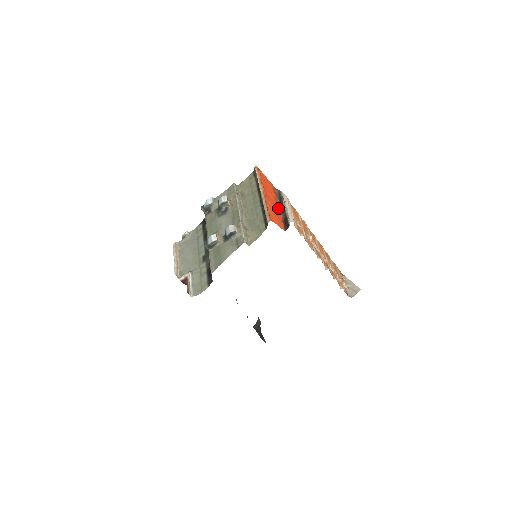
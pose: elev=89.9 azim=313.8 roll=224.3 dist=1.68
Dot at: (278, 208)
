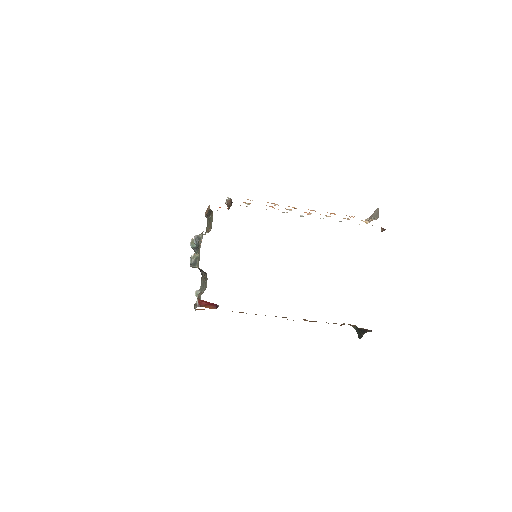
Dot at: occluded
